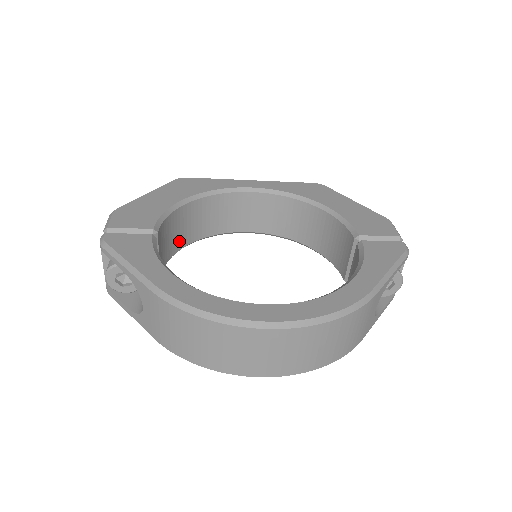
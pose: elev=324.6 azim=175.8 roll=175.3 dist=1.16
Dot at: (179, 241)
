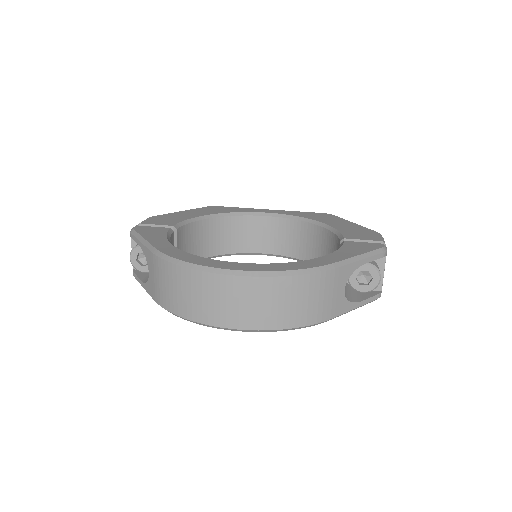
Dot at: (201, 250)
